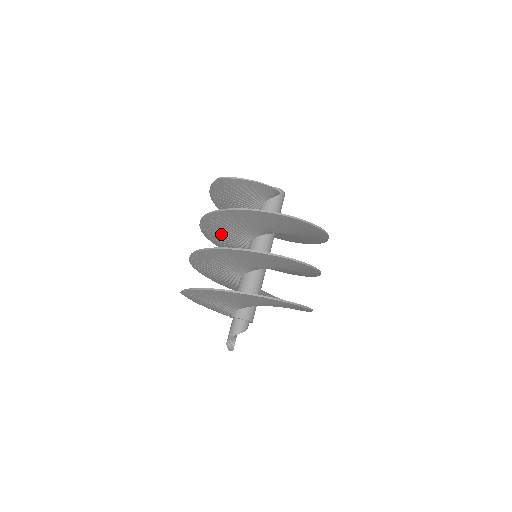
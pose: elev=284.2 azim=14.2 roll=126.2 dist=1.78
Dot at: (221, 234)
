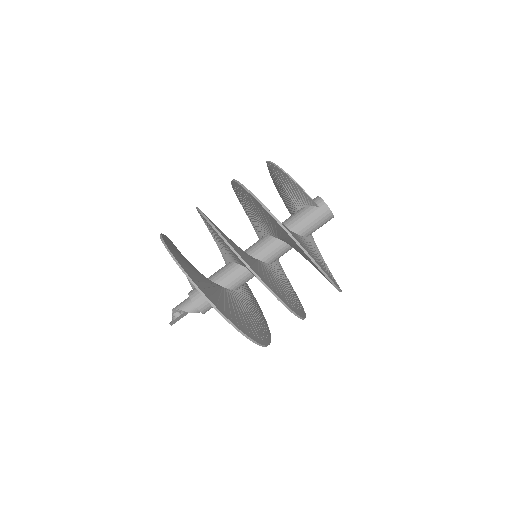
Dot at: occluded
